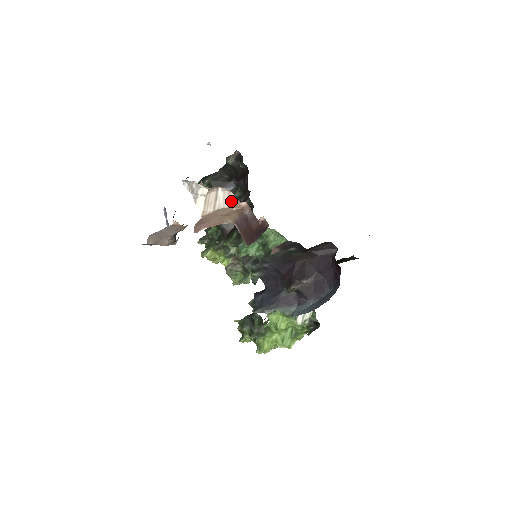
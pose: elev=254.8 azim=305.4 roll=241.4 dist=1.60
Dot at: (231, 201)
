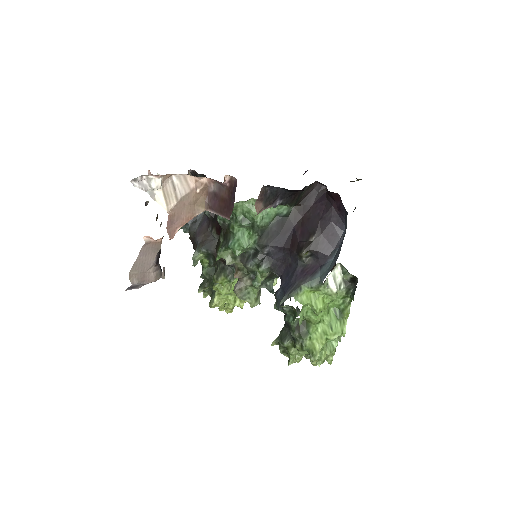
Dot at: (190, 184)
